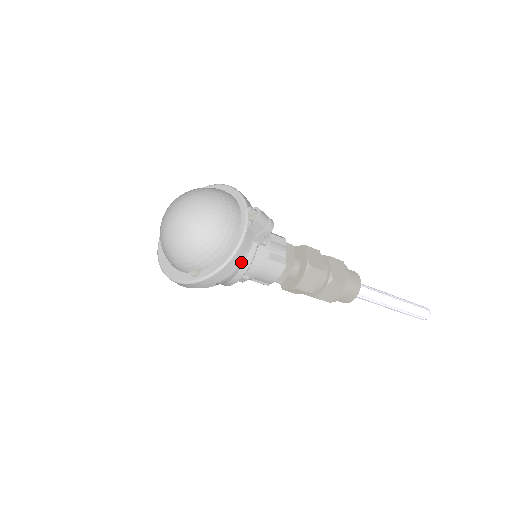
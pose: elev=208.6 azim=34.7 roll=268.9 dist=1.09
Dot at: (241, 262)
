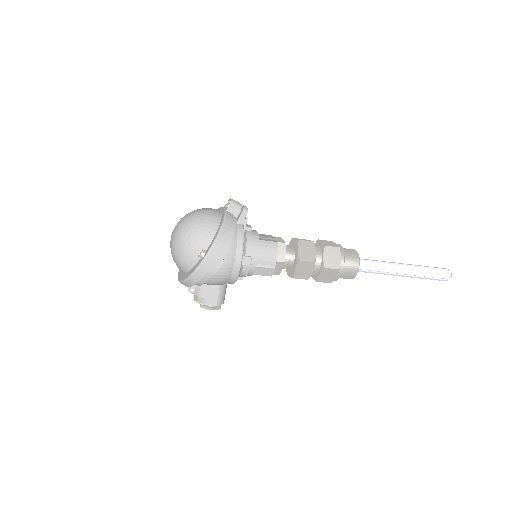
Dot at: (233, 233)
